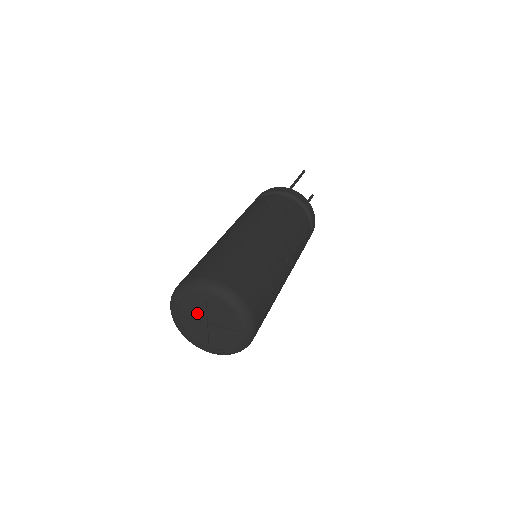
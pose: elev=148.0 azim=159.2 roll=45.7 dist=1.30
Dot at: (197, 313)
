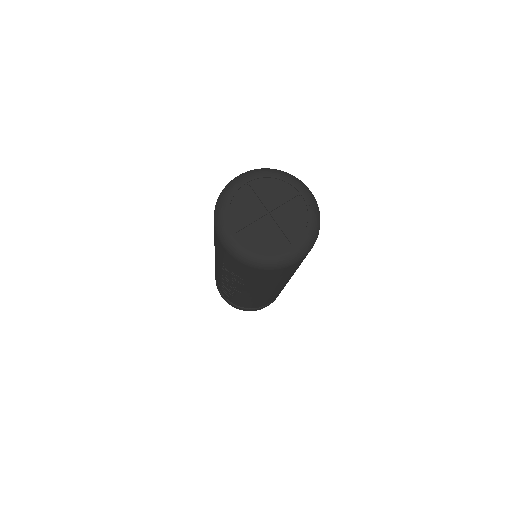
Dot at: (252, 213)
